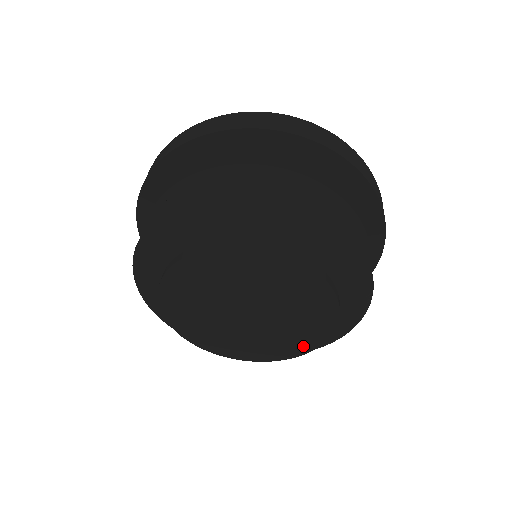
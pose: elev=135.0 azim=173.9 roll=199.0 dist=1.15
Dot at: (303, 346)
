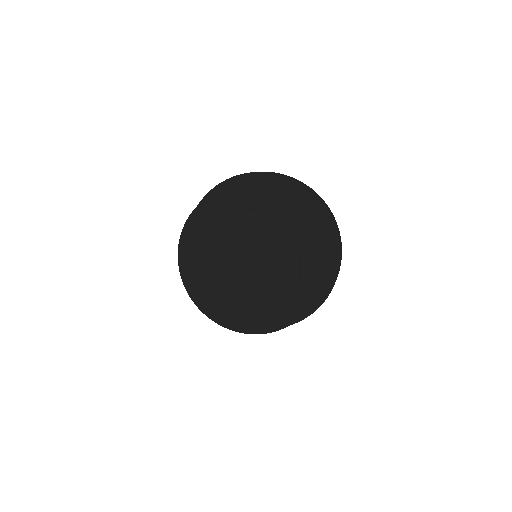
Dot at: (290, 282)
